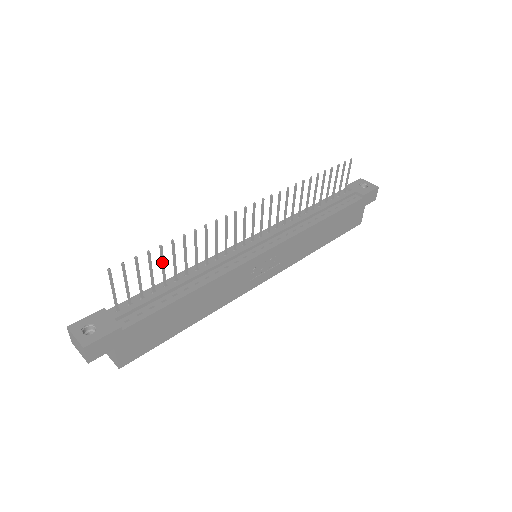
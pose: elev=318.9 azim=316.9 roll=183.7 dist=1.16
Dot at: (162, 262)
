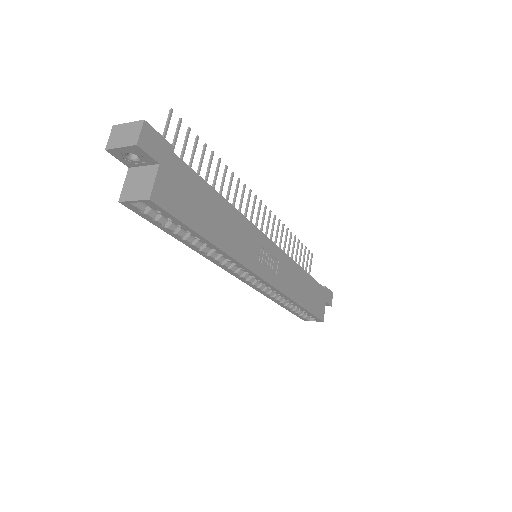
Dot at: (201, 161)
